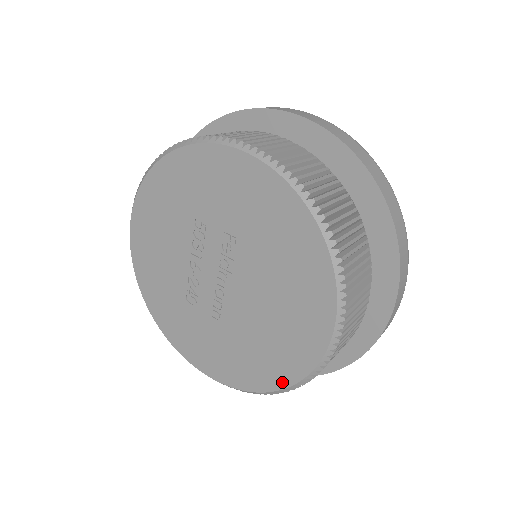
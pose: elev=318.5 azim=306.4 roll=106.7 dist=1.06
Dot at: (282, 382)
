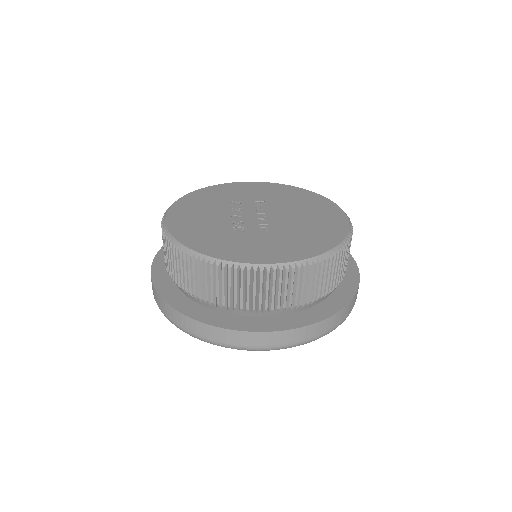
Dot at: (336, 240)
